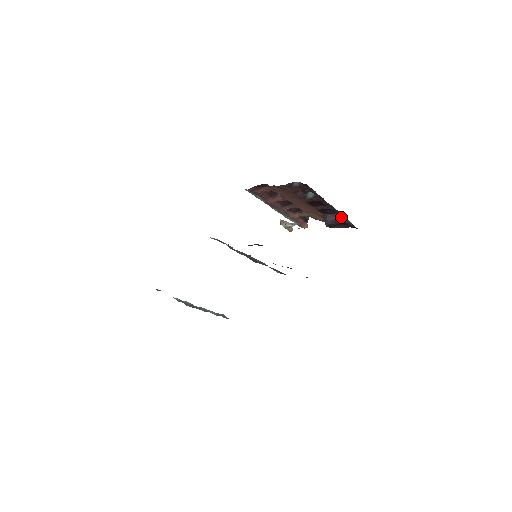
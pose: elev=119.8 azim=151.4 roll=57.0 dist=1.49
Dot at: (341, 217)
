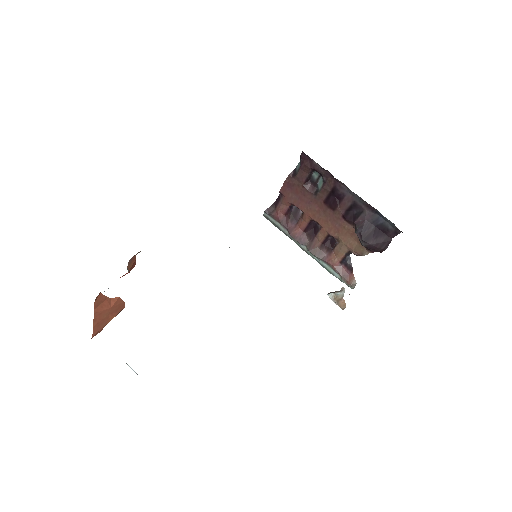
Dot at: (370, 215)
